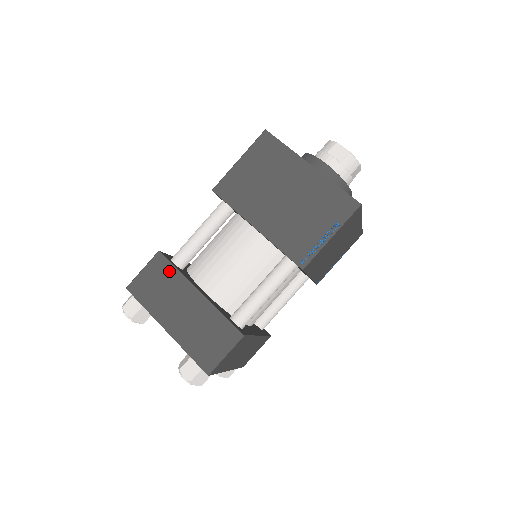
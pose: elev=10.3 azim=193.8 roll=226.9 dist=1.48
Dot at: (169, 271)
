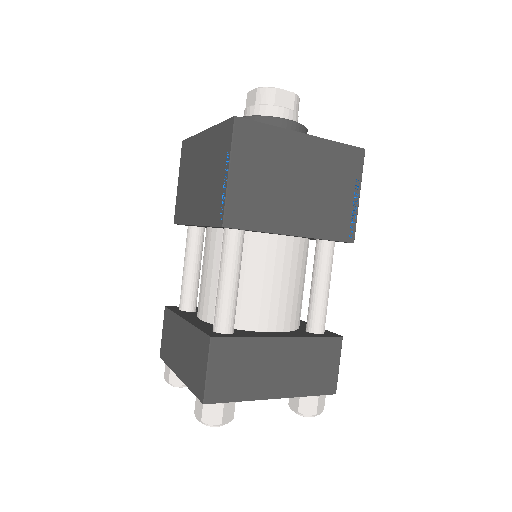
Dot at: (171, 318)
